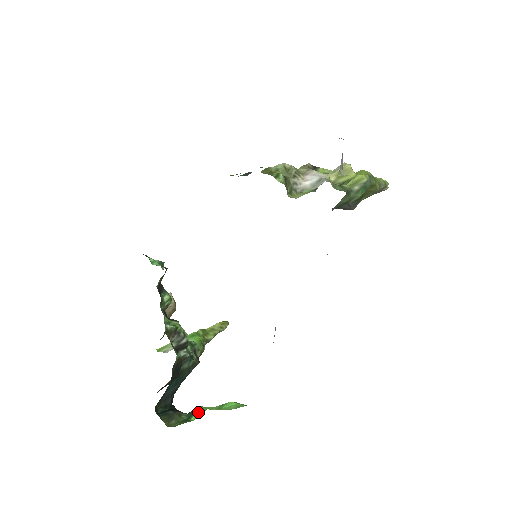
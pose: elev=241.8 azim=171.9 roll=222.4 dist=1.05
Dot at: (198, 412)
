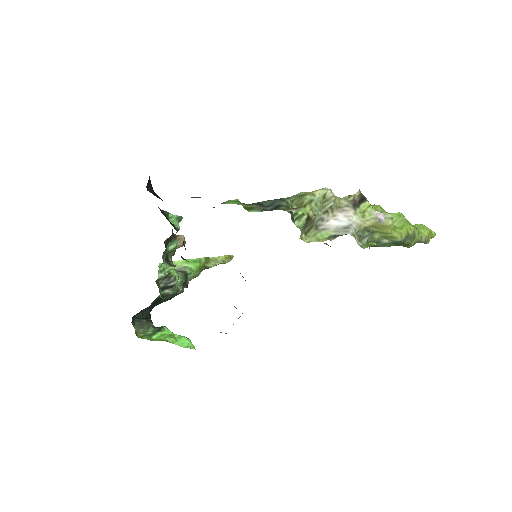
Dot at: (161, 333)
